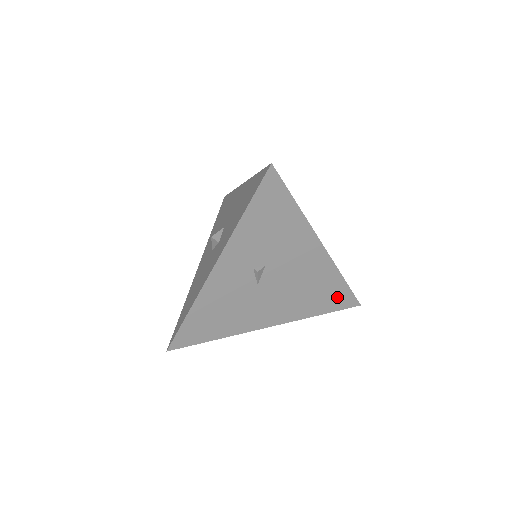
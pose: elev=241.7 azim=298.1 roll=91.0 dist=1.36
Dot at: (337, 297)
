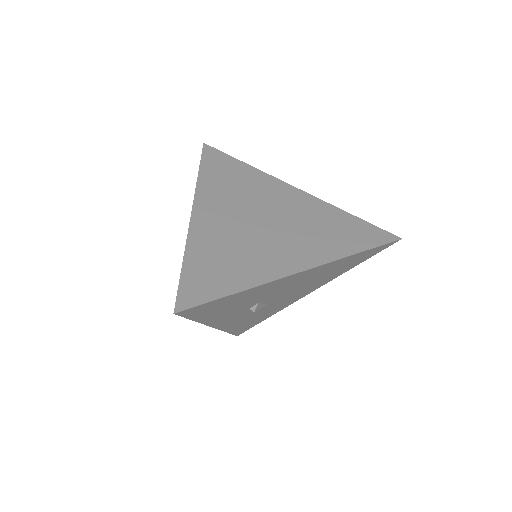
Dot at: (364, 256)
